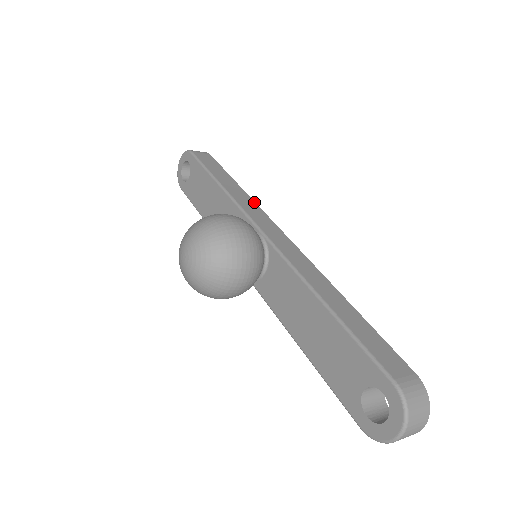
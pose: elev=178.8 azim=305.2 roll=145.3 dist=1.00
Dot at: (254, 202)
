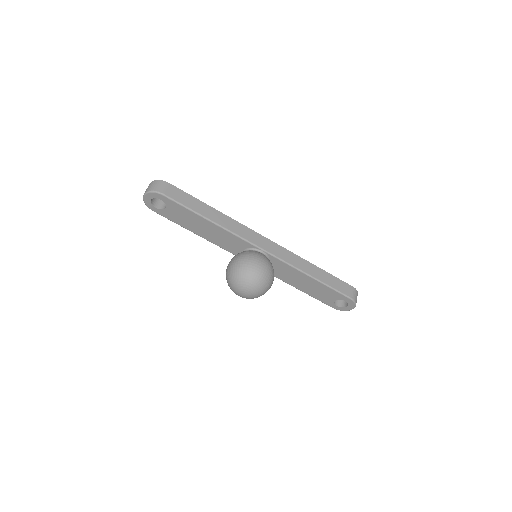
Dot at: (235, 221)
